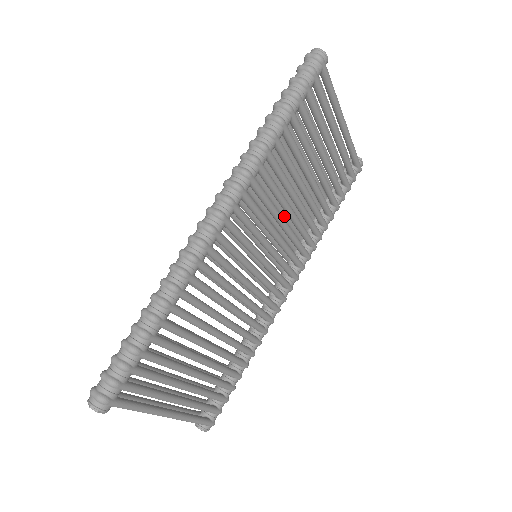
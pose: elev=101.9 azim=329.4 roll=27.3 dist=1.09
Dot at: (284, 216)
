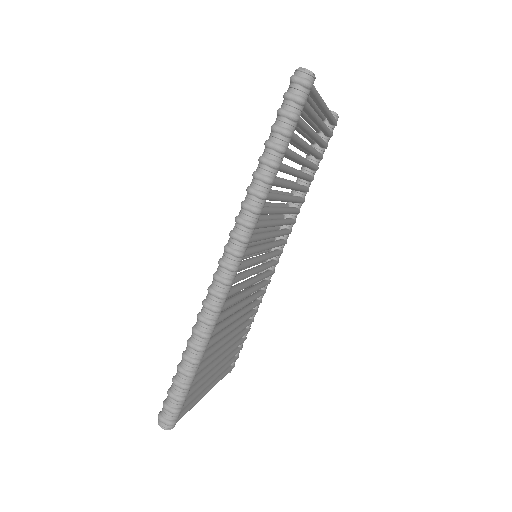
Dot at: occluded
